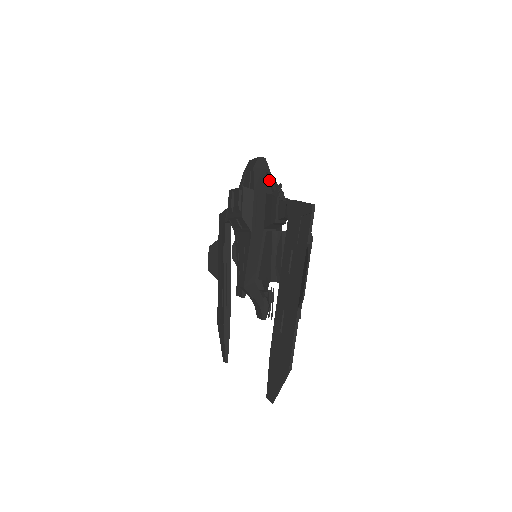
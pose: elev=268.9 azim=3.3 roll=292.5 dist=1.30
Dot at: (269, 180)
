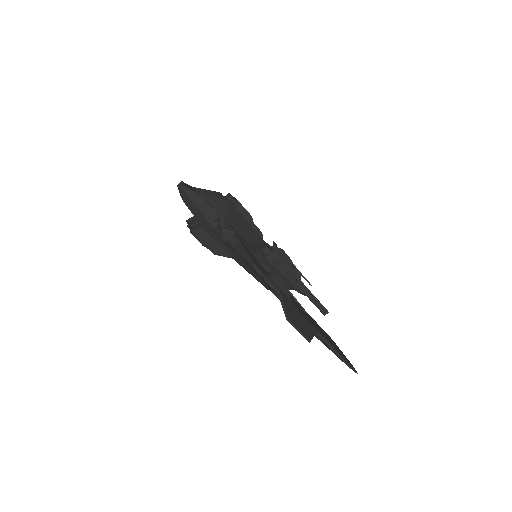
Dot at: (206, 207)
